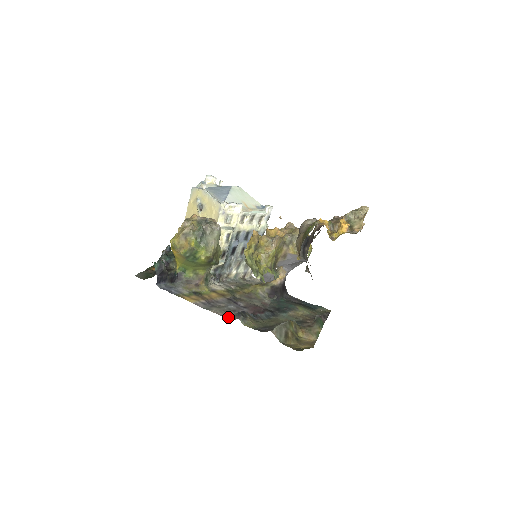
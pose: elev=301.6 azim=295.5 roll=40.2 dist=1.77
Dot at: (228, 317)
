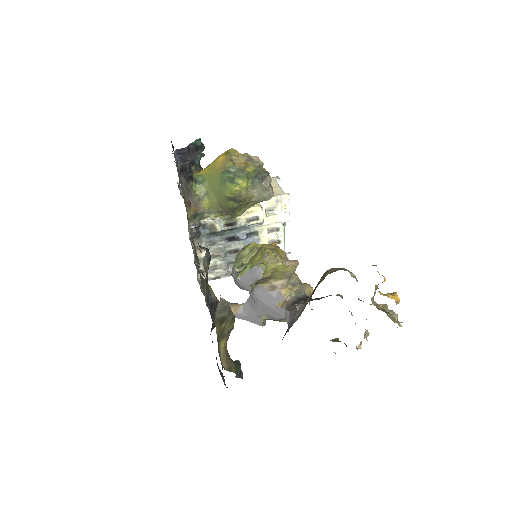
Dot at: occluded
